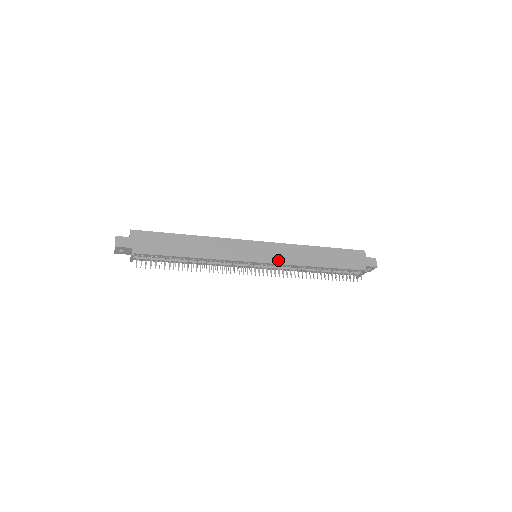
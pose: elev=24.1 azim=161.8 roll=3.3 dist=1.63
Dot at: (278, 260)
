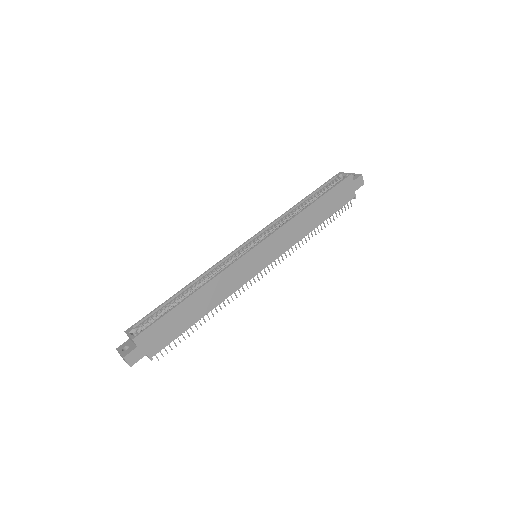
Dot at: (281, 251)
